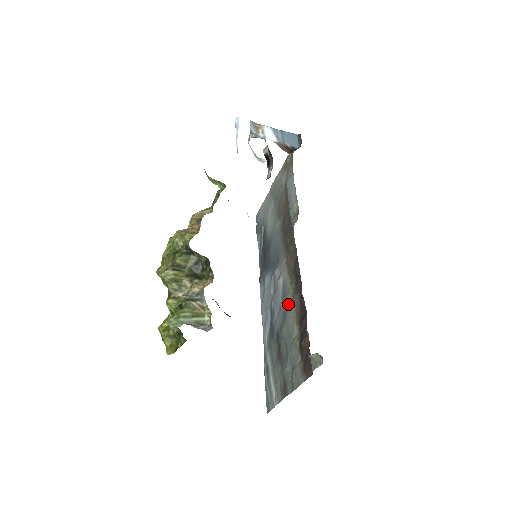
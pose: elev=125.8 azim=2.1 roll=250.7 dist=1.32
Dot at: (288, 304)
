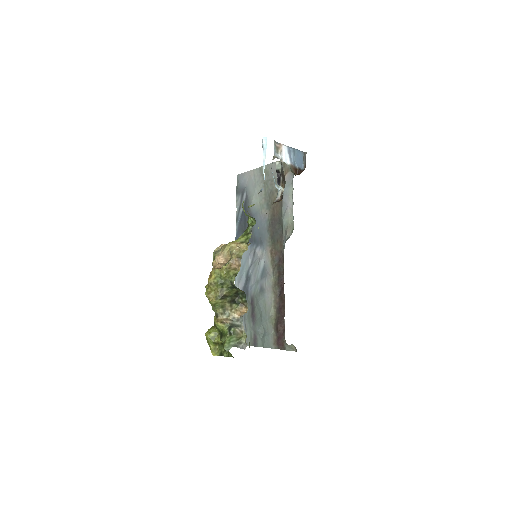
Dot at: (268, 286)
